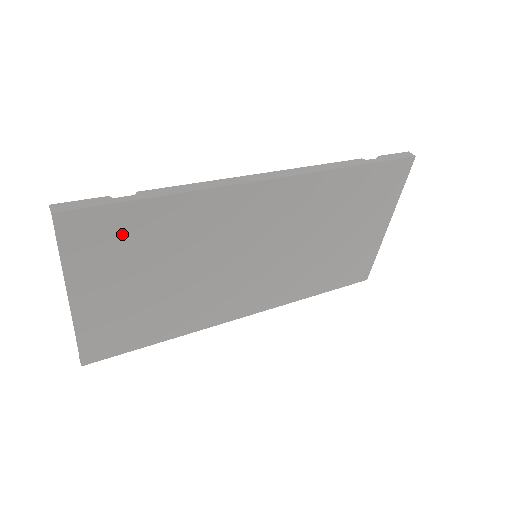
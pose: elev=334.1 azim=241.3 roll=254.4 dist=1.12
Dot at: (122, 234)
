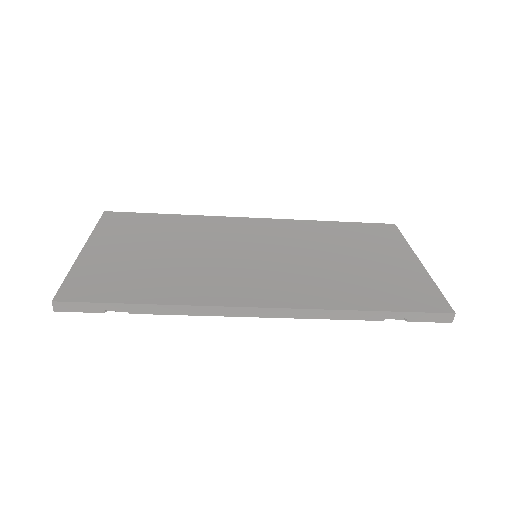
Dot at: (140, 225)
